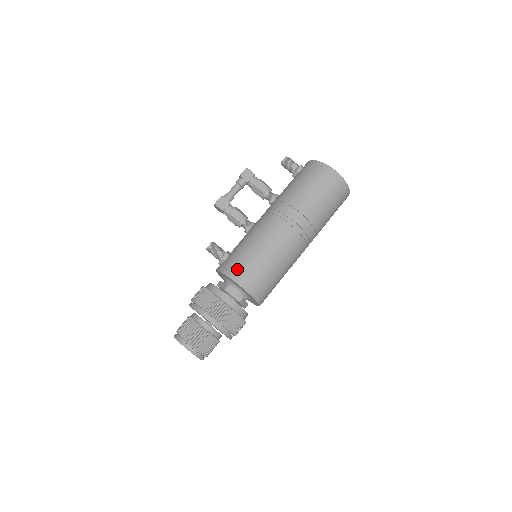
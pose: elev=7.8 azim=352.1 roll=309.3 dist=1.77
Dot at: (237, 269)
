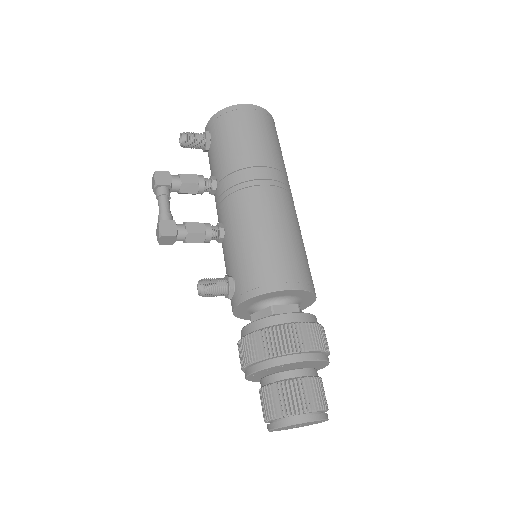
Dot at: (266, 276)
